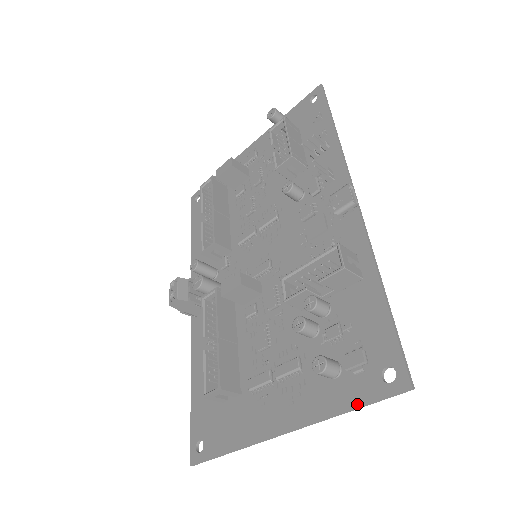
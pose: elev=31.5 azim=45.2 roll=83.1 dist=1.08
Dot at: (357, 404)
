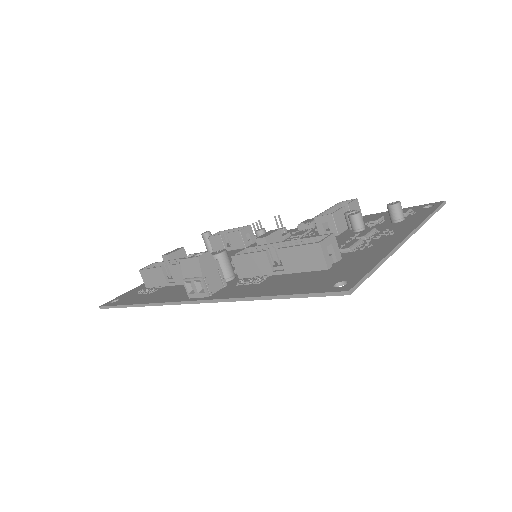
Dot at: (431, 212)
